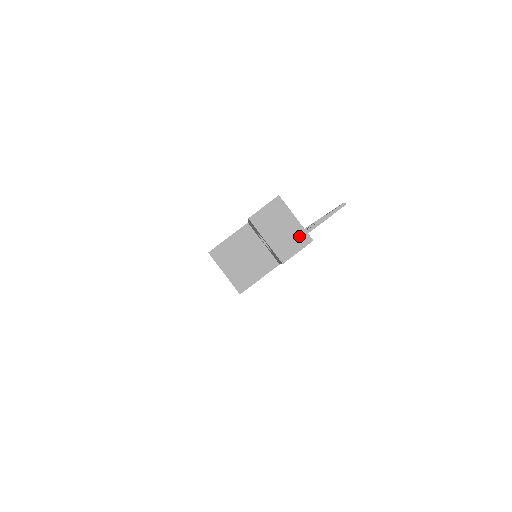
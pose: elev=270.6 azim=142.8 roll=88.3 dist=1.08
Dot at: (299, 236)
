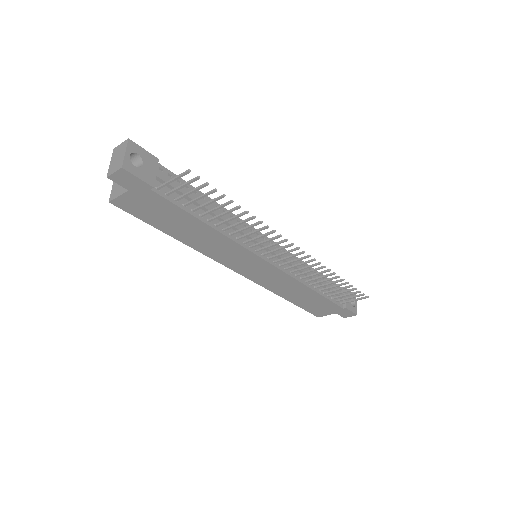
Dot at: (120, 163)
